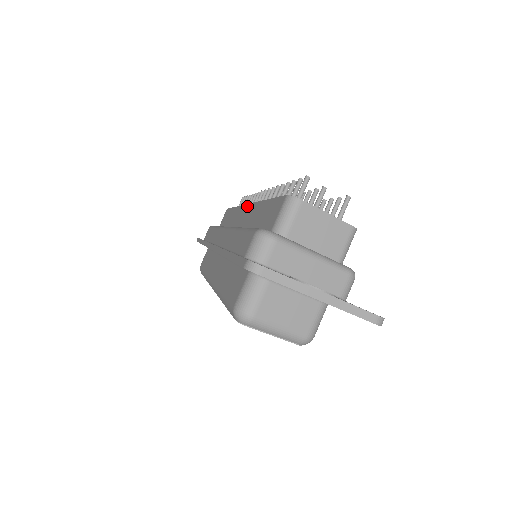
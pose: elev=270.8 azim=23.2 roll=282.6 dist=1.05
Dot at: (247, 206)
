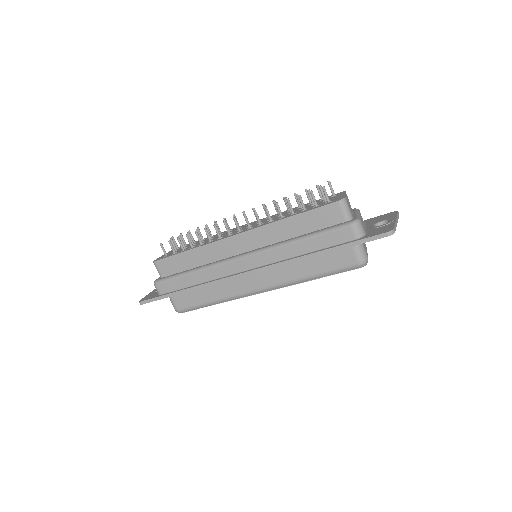
Dot at: (243, 234)
